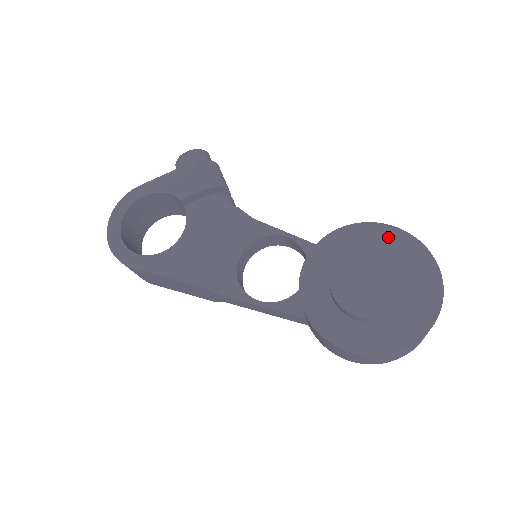
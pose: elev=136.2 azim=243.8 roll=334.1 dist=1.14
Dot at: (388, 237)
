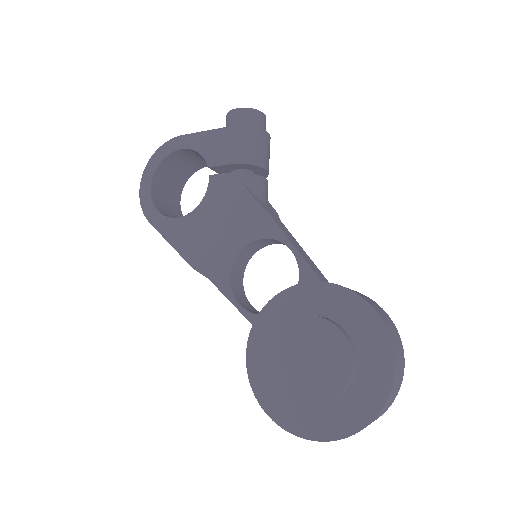
Dot at: (360, 317)
